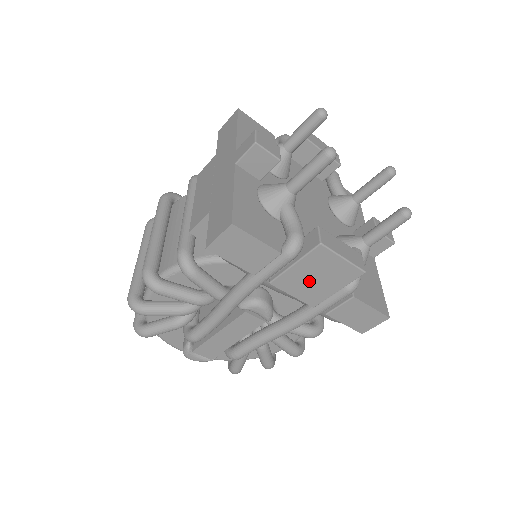
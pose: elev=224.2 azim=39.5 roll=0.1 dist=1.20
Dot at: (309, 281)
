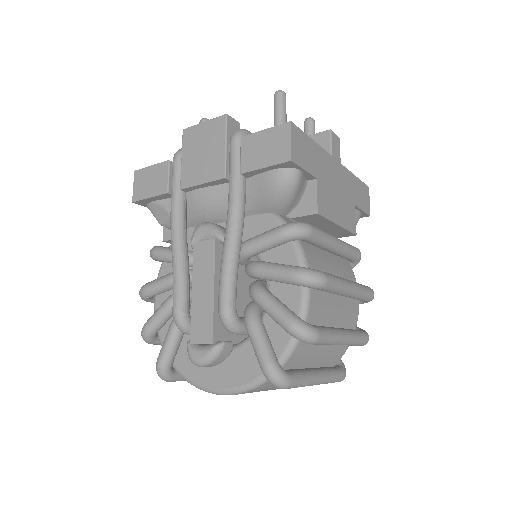
Dot at: (200, 160)
